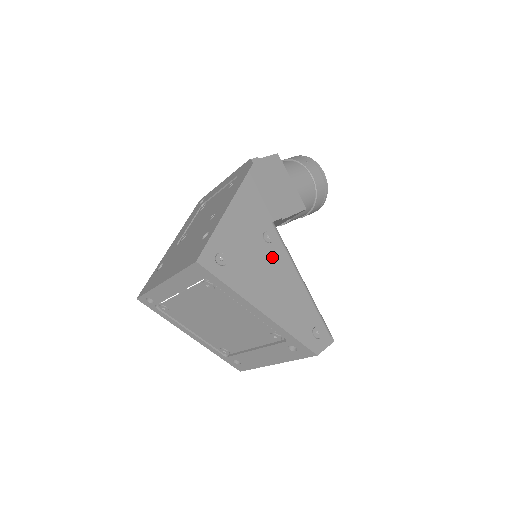
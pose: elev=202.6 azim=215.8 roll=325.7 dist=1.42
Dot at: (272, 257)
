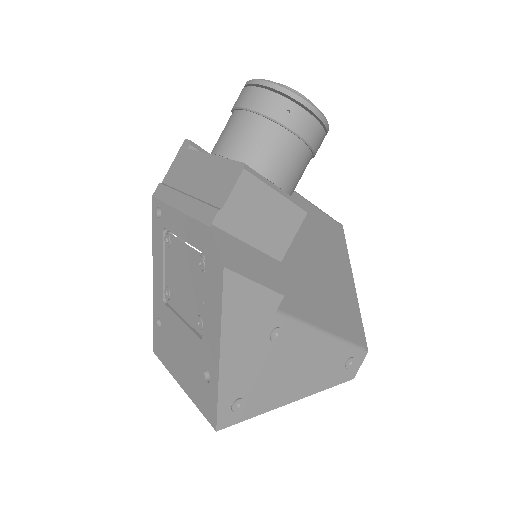
Dot at: (287, 348)
